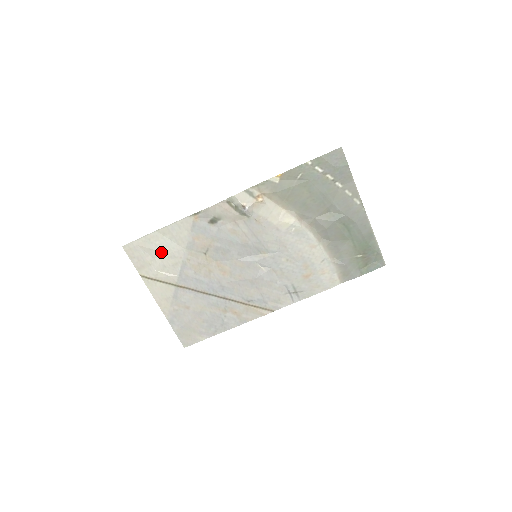
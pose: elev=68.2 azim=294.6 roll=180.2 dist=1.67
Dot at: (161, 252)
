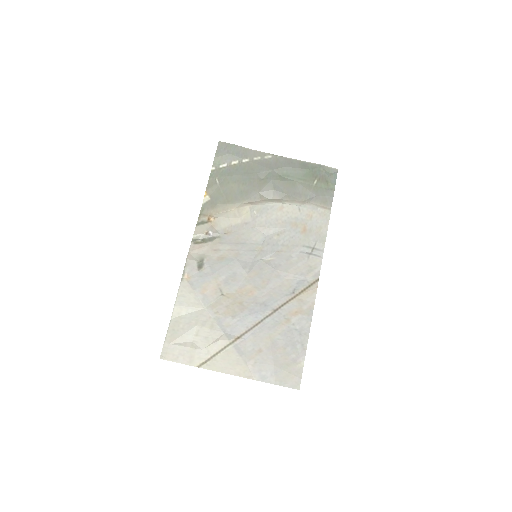
Dot at: (192, 330)
